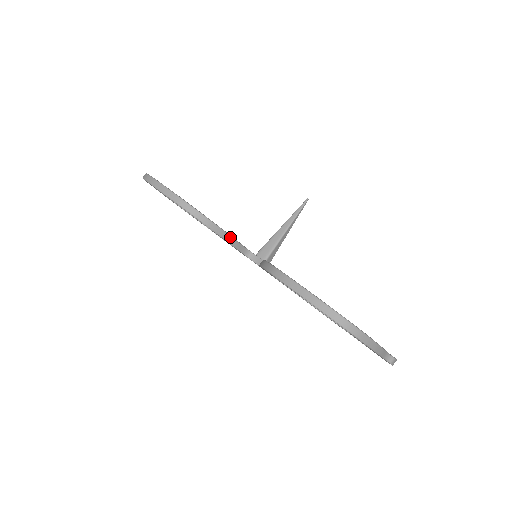
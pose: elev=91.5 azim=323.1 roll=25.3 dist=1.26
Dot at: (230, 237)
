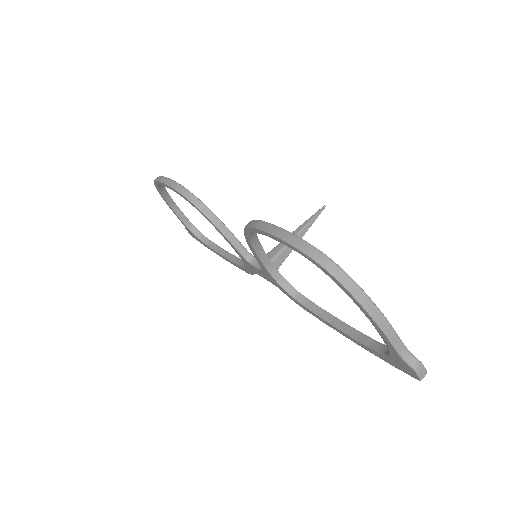
Dot at: (227, 229)
